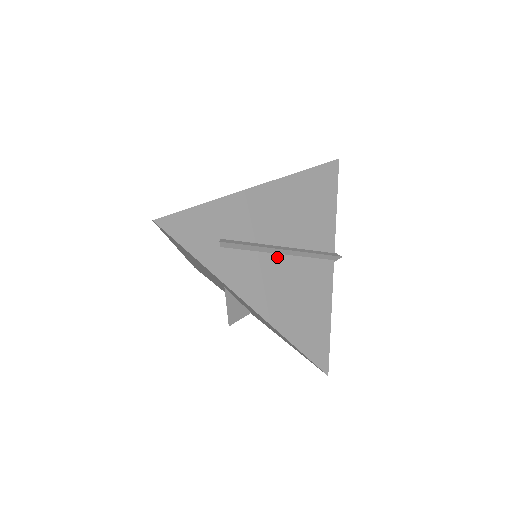
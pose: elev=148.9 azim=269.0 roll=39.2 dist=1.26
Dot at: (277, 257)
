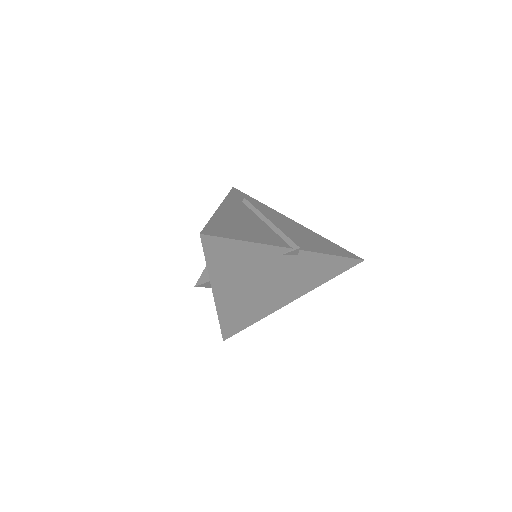
Dot at: (261, 221)
